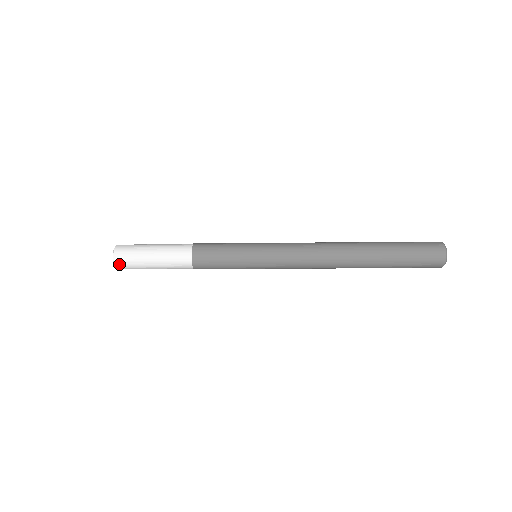
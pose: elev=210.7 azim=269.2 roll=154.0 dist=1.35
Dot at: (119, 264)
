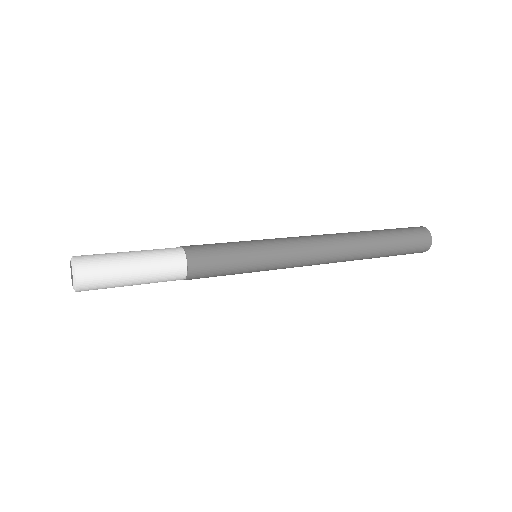
Dot at: occluded
